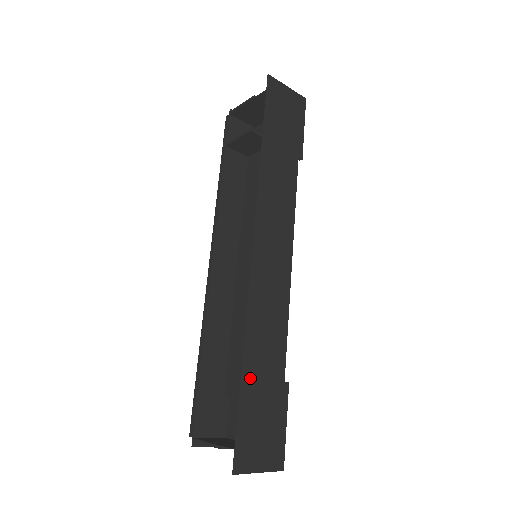
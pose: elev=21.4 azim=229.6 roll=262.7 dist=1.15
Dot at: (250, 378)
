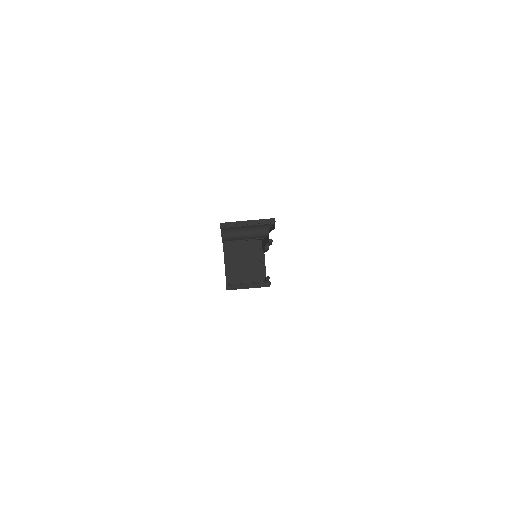
Dot at: occluded
